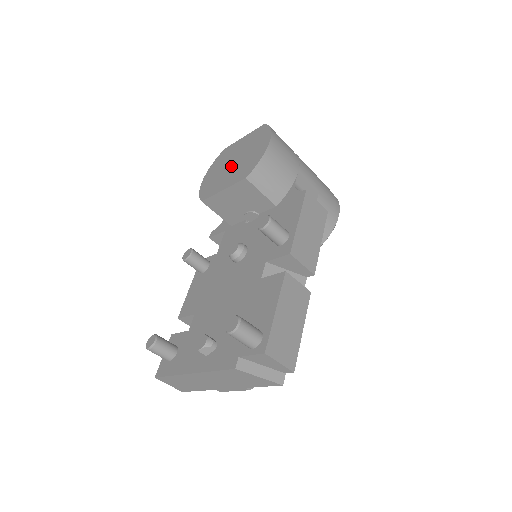
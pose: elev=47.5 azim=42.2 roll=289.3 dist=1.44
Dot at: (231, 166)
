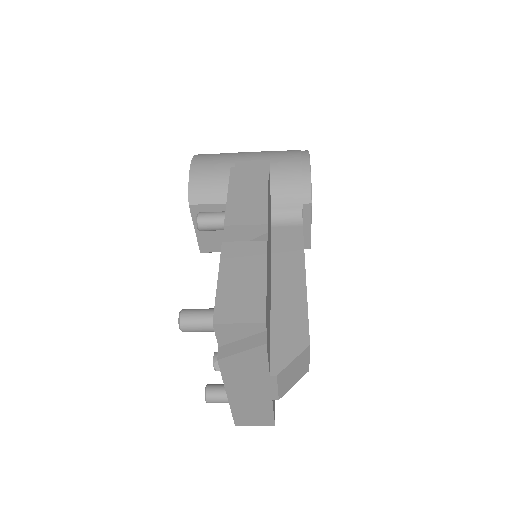
Dot at: occluded
